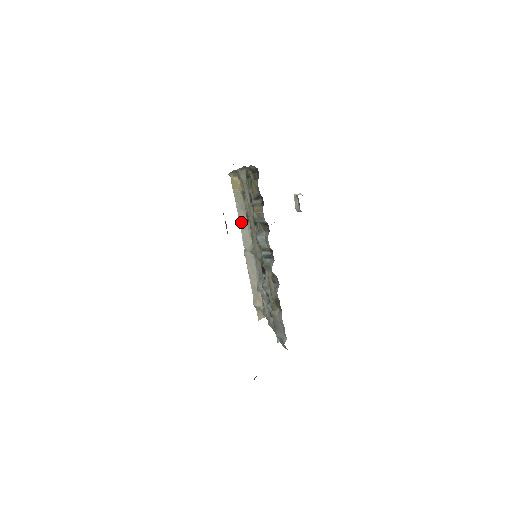
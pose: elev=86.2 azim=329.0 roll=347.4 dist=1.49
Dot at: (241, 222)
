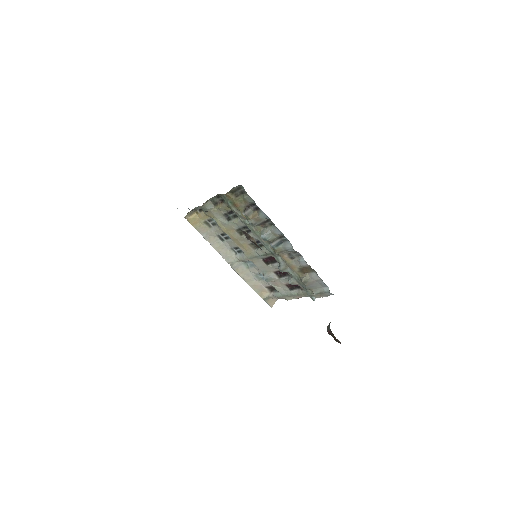
Dot at: (215, 246)
